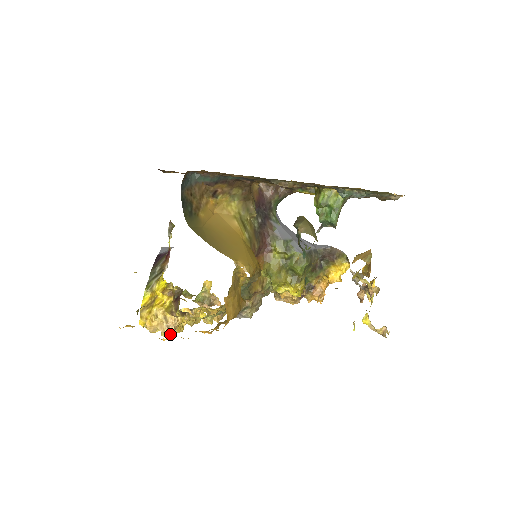
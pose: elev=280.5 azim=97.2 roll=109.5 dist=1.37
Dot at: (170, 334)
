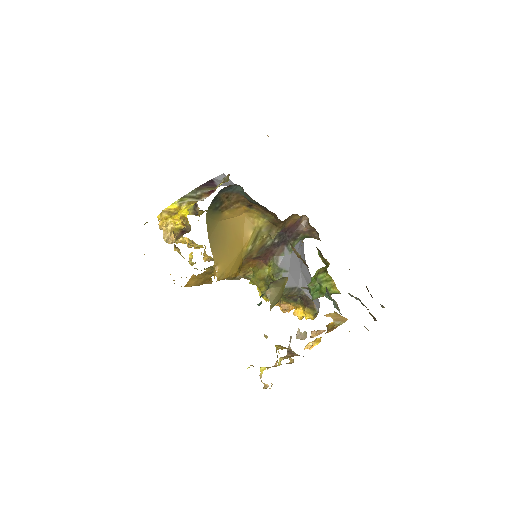
Dot at: occluded
